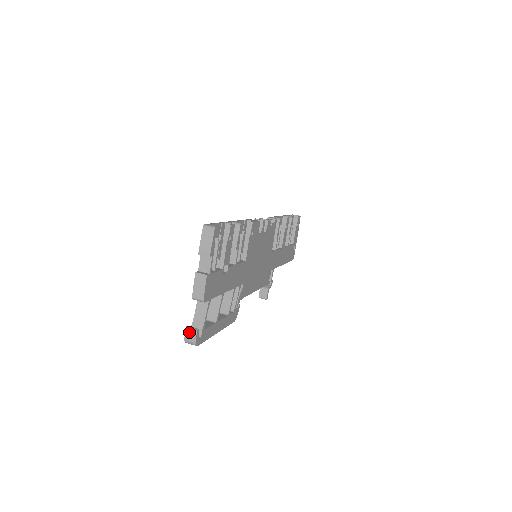
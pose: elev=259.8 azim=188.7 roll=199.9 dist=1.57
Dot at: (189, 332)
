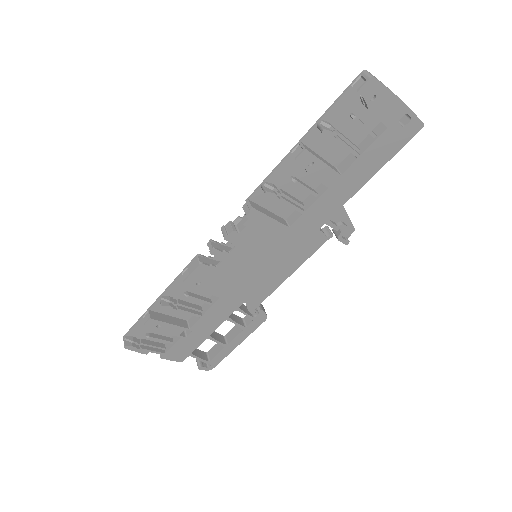
Dot at: occluded
